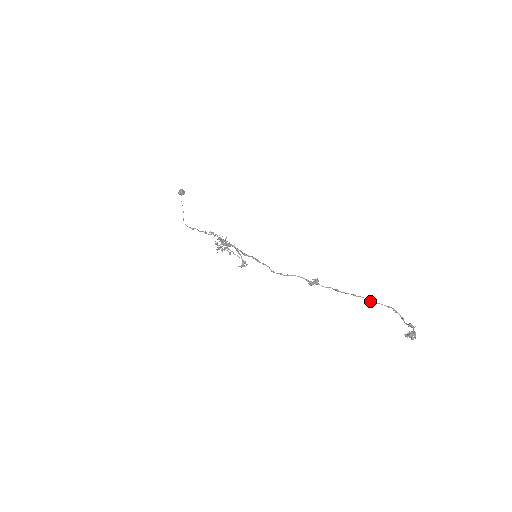
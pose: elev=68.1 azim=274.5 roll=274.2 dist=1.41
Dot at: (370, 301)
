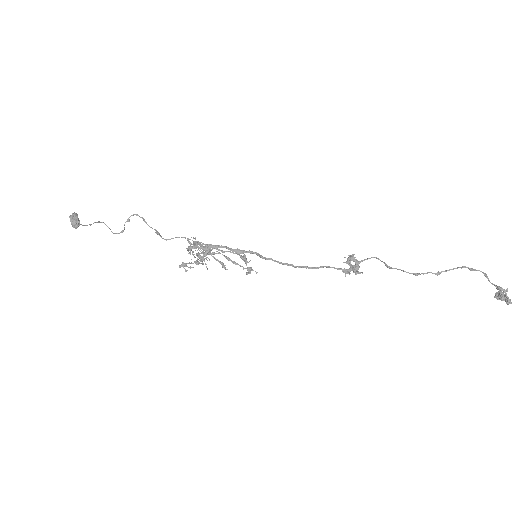
Dot at: occluded
